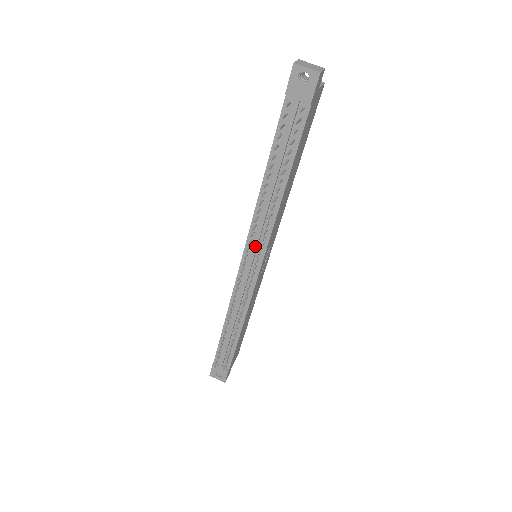
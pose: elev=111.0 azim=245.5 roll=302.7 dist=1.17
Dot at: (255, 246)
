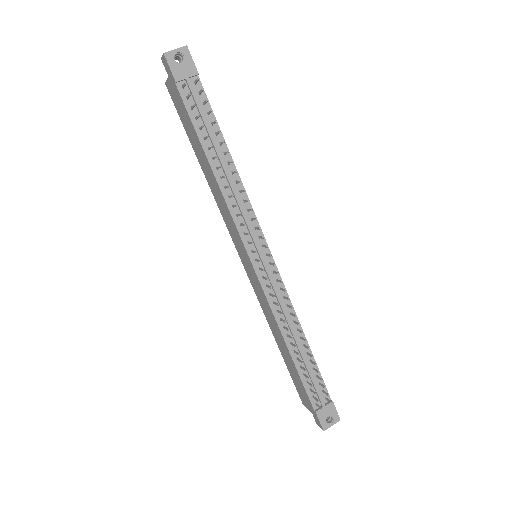
Dot at: (252, 235)
